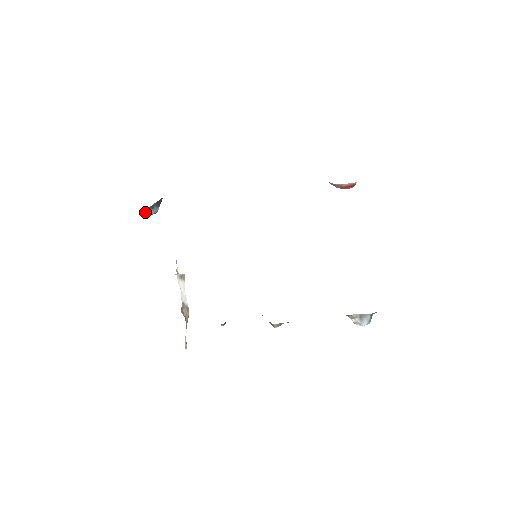
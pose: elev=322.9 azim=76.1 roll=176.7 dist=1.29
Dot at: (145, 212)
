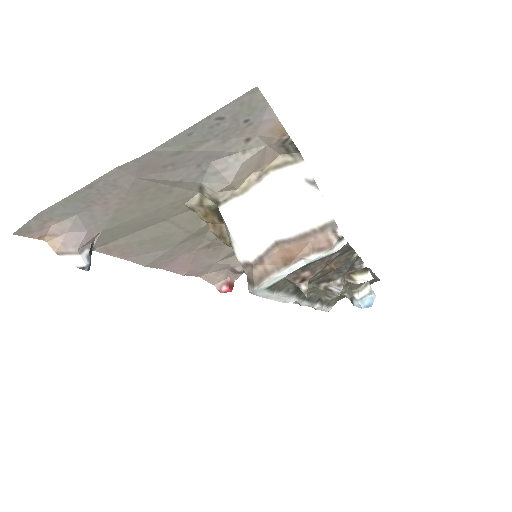
Dot at: (90, 244)
